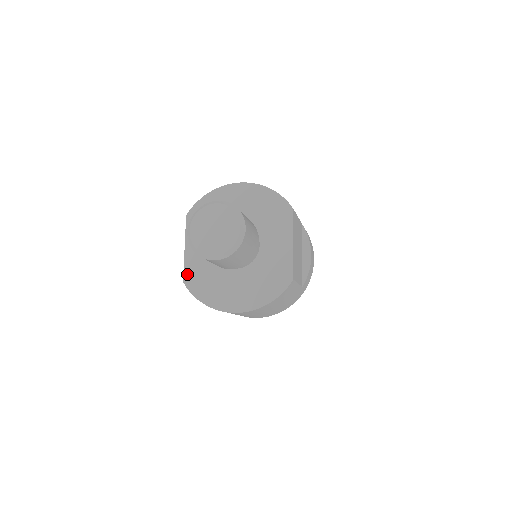
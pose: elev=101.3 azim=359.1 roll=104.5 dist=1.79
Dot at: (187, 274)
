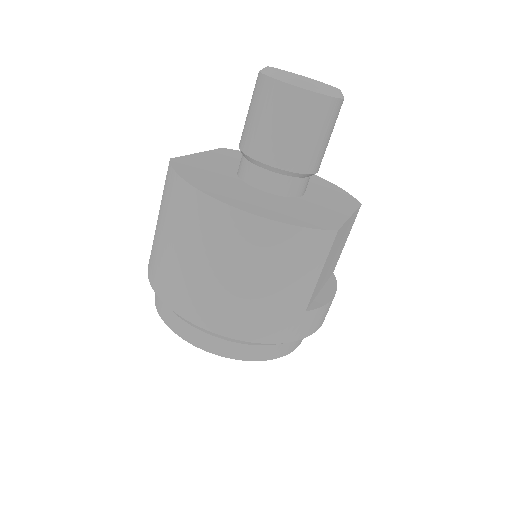
Dot at: (182, 159)
